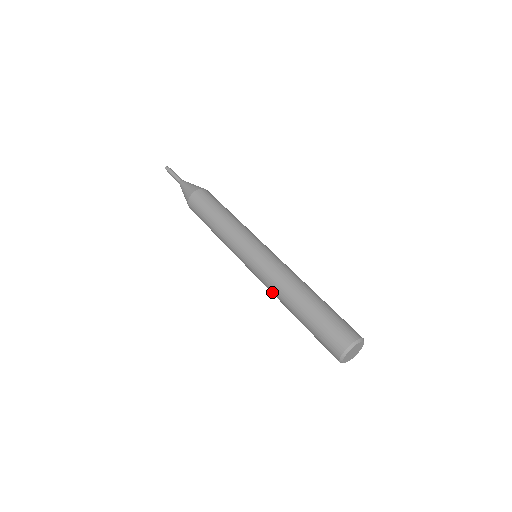
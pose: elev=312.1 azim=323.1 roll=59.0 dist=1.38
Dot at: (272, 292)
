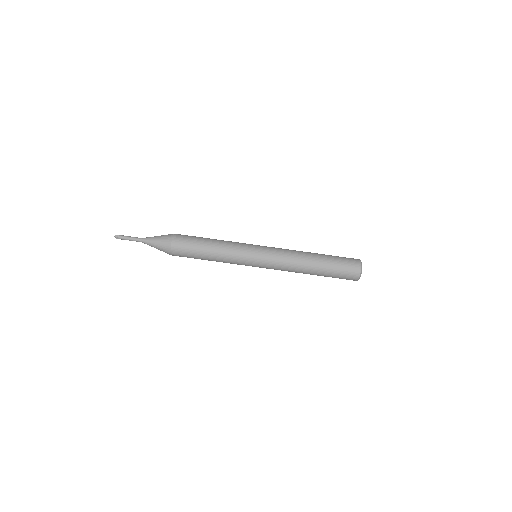
Dot at: occluded
